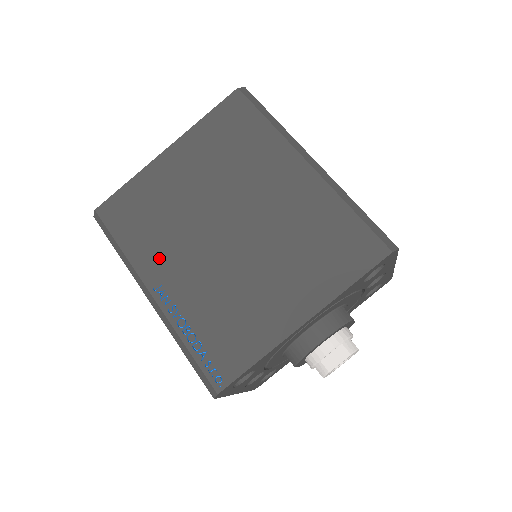
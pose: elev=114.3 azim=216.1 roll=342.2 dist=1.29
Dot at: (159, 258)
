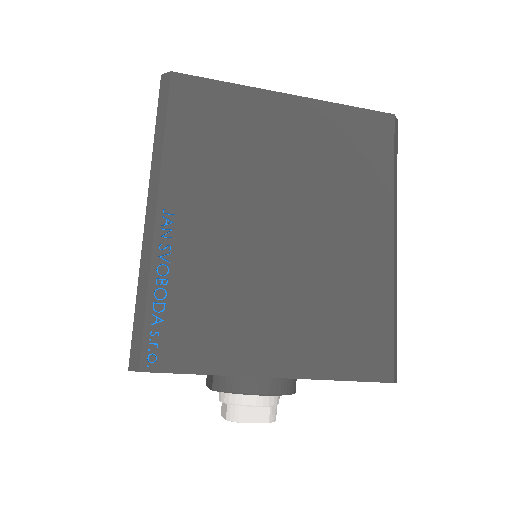
Dot at: (195, 186)
